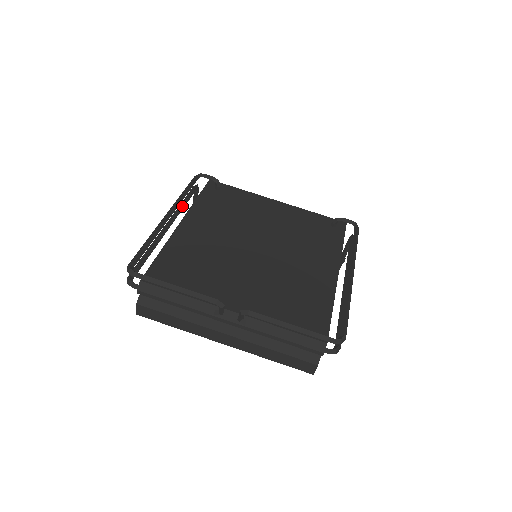
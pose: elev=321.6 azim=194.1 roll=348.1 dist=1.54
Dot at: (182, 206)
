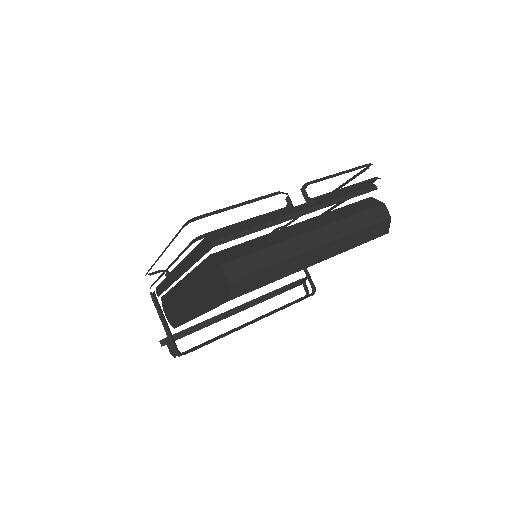
Dot at: occluded
